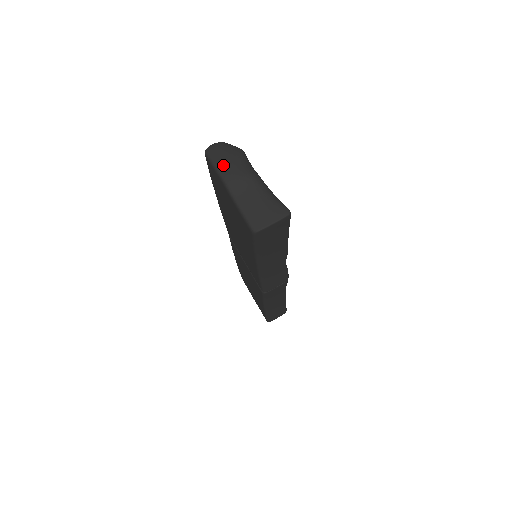
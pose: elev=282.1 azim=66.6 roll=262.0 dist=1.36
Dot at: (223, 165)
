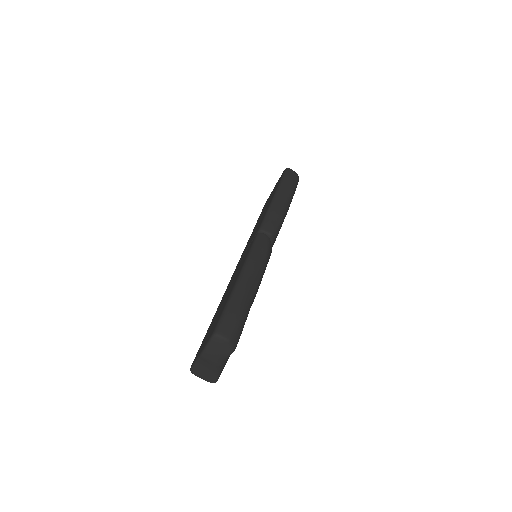
Dot at: (210, 352)
